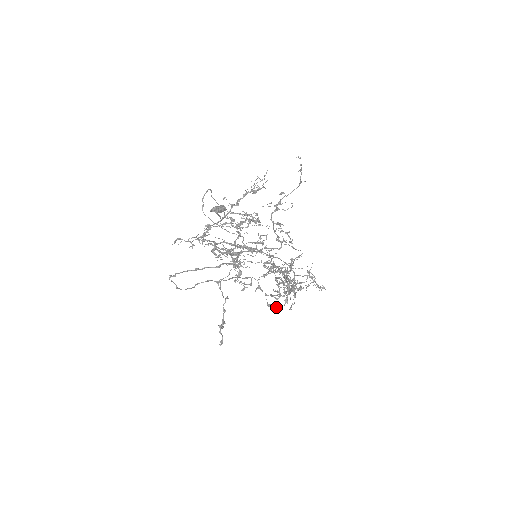
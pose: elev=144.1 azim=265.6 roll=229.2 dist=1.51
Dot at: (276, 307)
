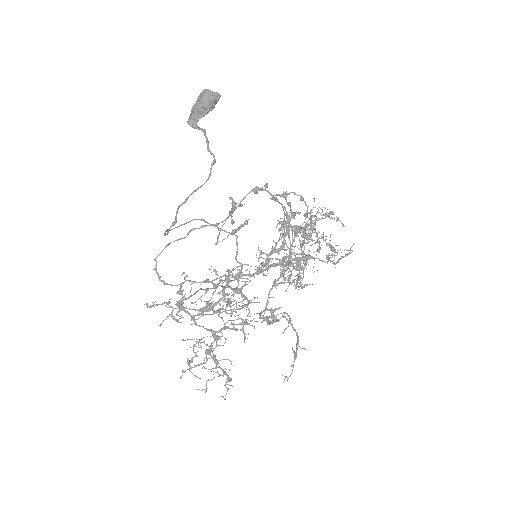
Dot at: (289, 240)
